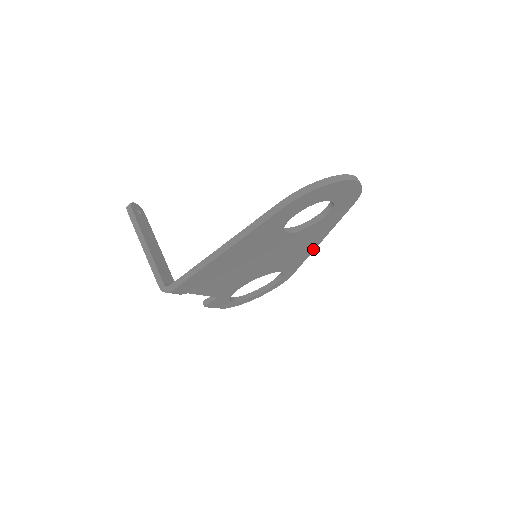
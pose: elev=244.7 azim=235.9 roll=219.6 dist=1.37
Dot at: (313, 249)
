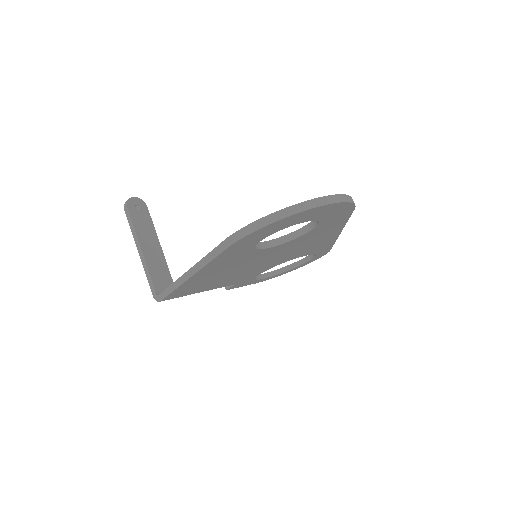
Dot at: (336, 237)
